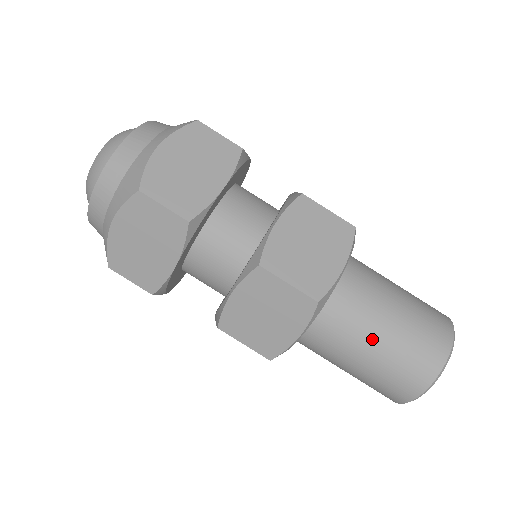
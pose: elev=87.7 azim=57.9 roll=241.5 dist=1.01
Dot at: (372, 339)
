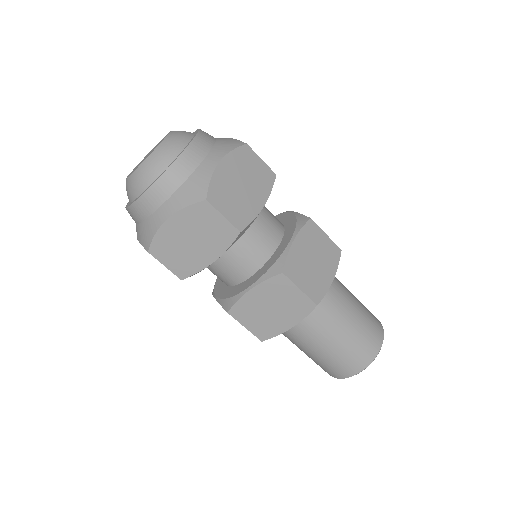
Dot at: (305, 349)
